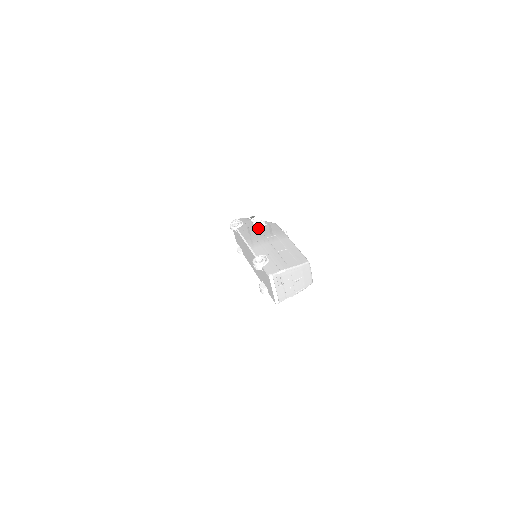
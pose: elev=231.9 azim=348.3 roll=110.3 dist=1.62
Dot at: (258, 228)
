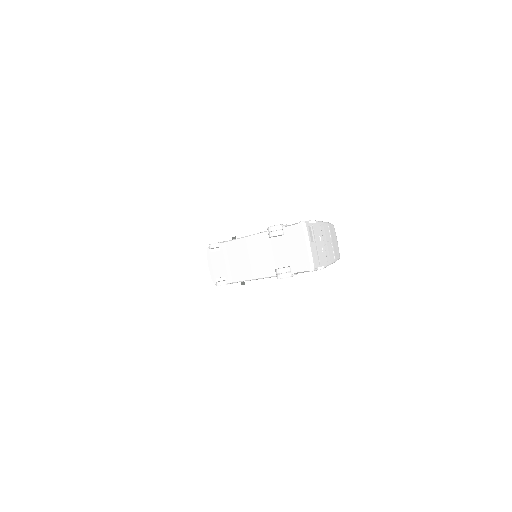
Dot at: occluded
